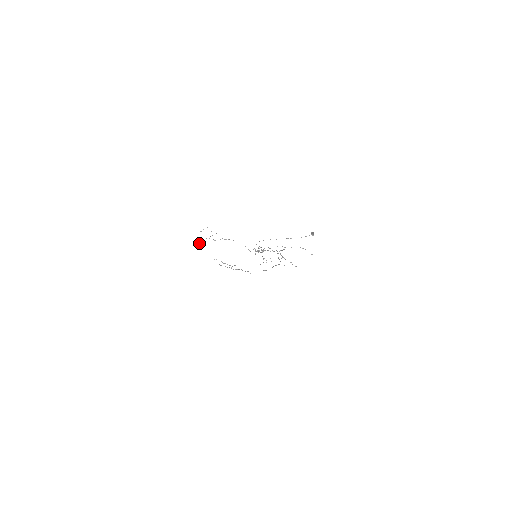
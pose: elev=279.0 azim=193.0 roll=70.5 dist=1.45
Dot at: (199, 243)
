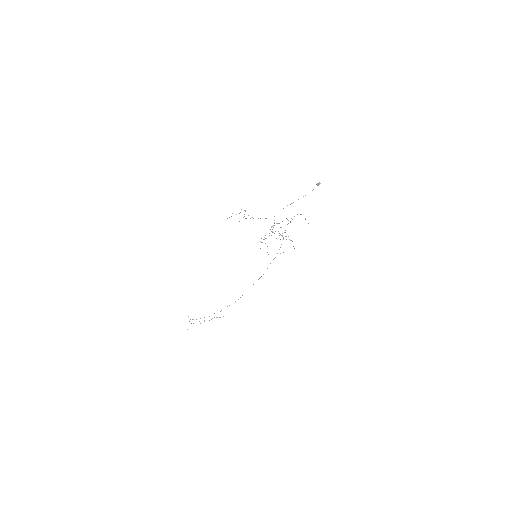
Dot at: occluded
